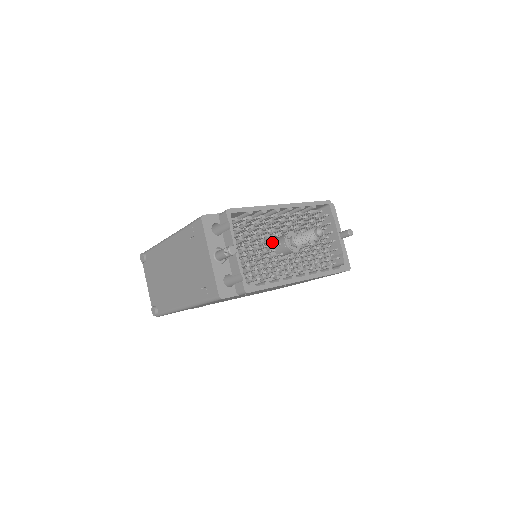
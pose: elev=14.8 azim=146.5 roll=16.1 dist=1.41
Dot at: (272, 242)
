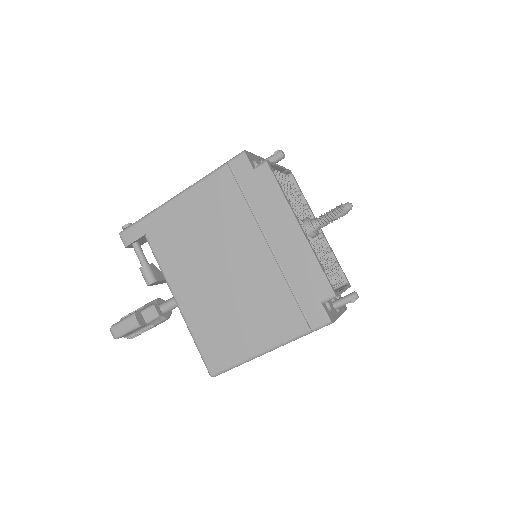
Dot at: occluded
